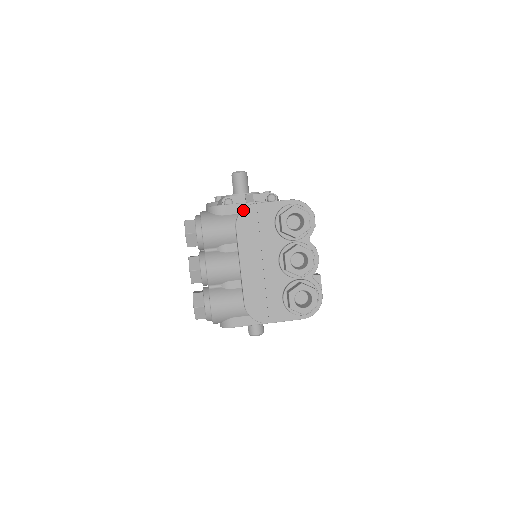
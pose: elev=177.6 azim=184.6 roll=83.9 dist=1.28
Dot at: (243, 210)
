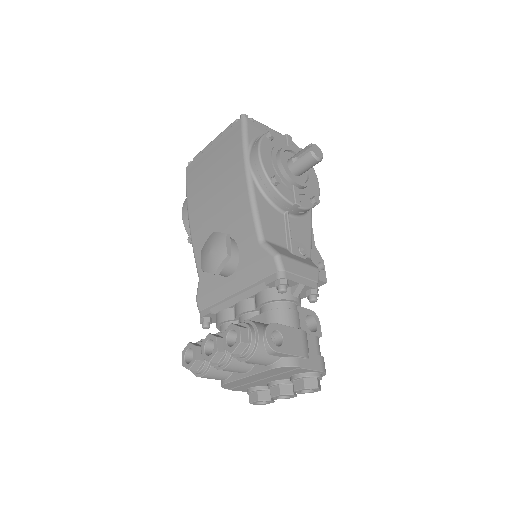
Dot at: (287, 367)
